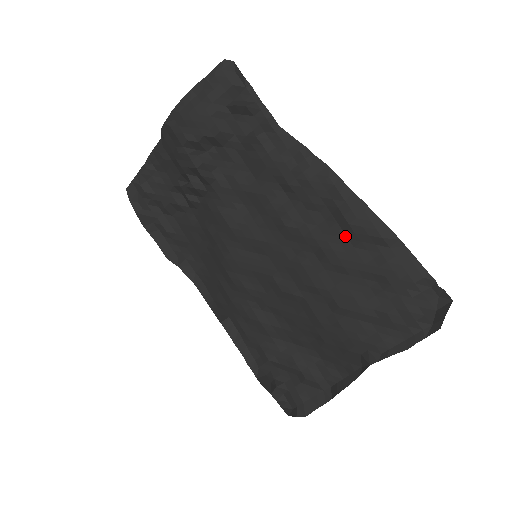
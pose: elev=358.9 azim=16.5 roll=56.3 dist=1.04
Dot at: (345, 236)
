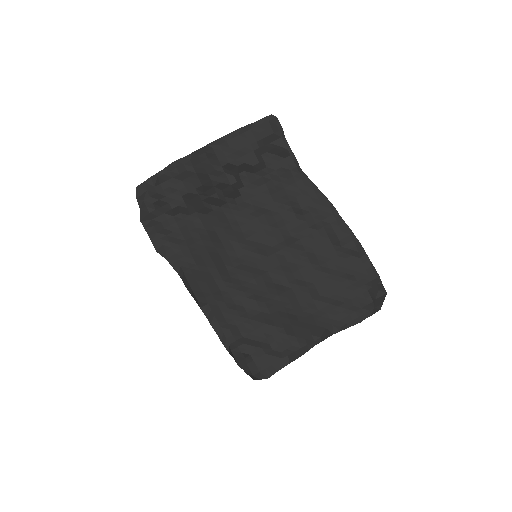
Dot at: (333, 248)
